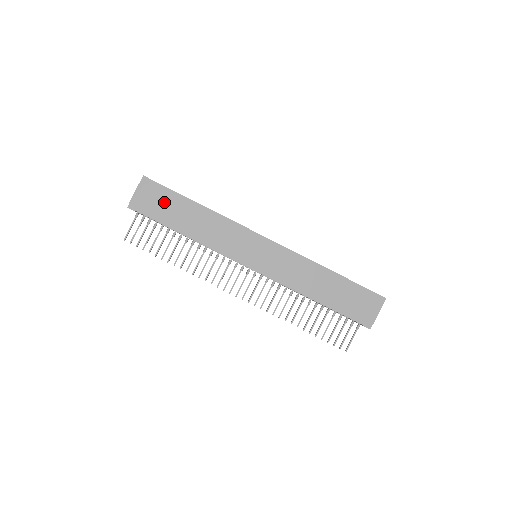
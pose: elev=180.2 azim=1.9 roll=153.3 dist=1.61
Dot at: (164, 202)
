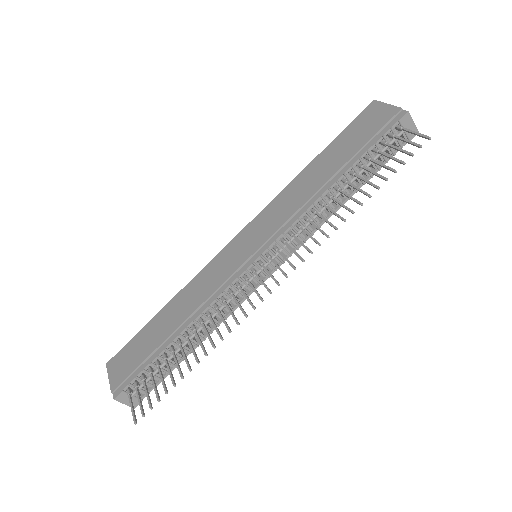
Dot at: (138, 348)
